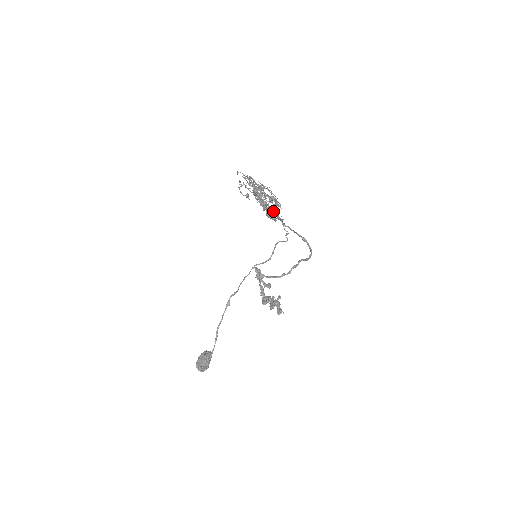
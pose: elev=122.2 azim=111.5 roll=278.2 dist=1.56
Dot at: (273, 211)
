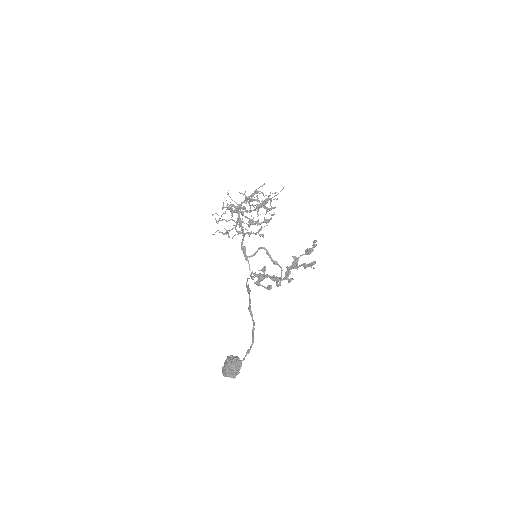
Dot at: occluded
